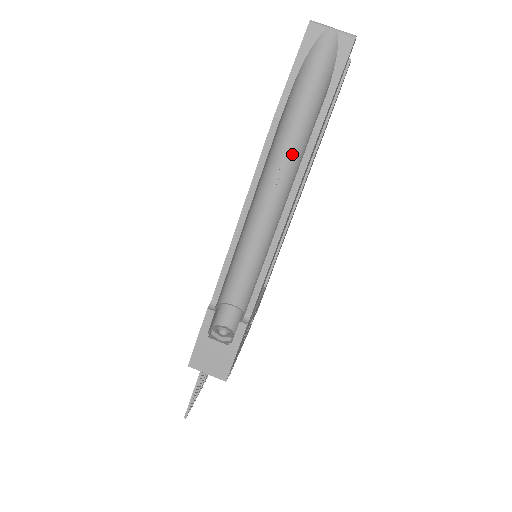
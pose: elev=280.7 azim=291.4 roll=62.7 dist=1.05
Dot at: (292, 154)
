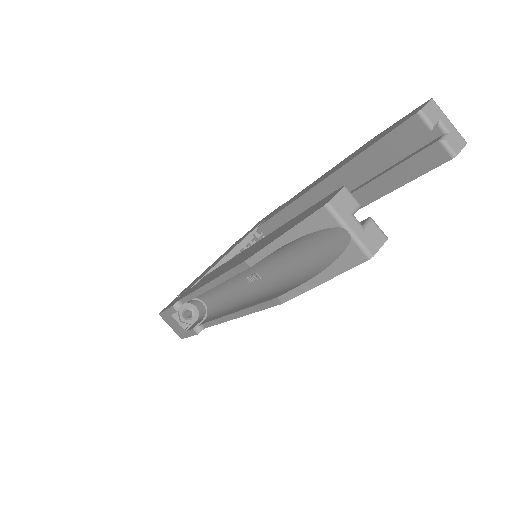
Dot at: (269, 275)
